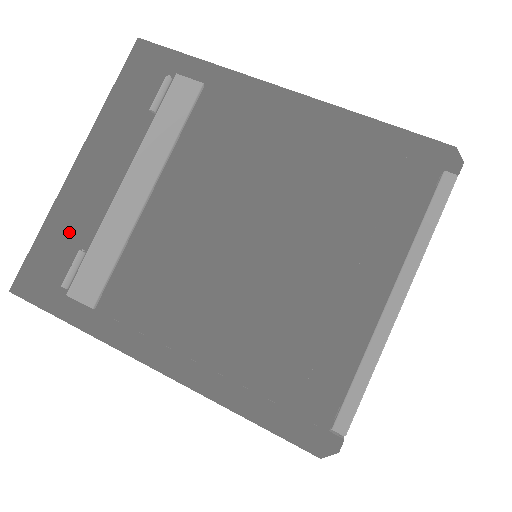
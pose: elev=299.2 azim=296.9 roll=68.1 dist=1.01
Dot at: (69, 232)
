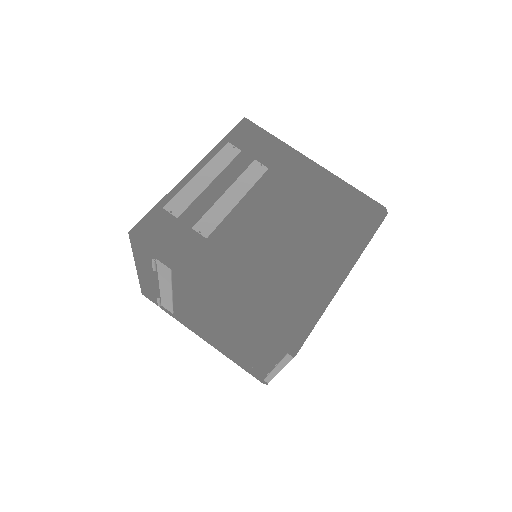
Dot at: (150, 289)
